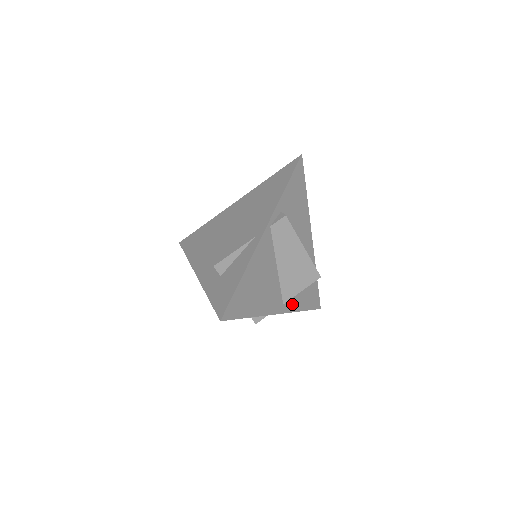
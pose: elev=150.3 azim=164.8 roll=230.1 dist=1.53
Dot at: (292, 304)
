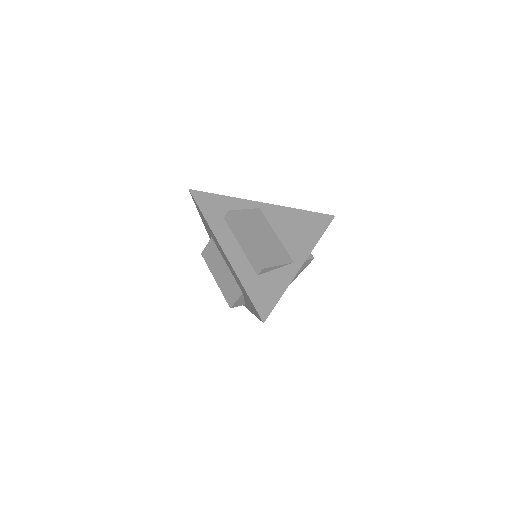
Dot at: occluded
